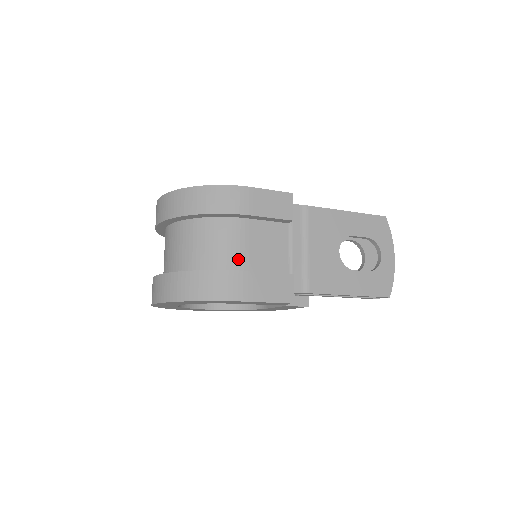
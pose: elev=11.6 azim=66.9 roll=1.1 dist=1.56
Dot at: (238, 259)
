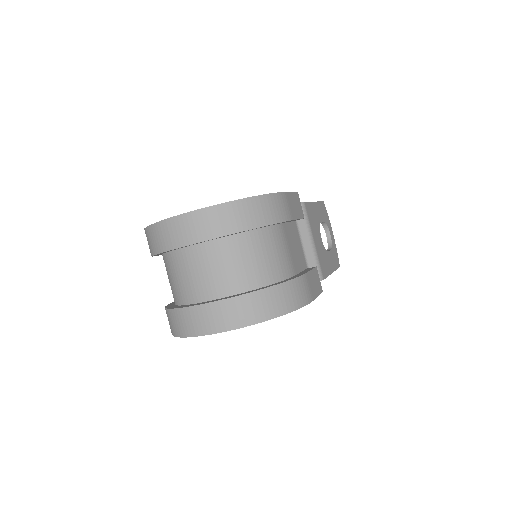
Dot at: (289, 264)
